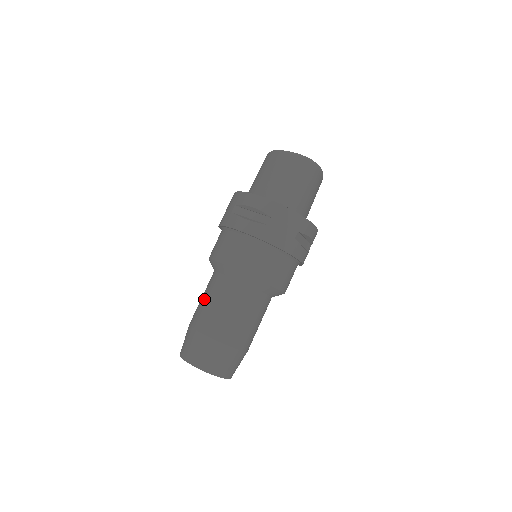
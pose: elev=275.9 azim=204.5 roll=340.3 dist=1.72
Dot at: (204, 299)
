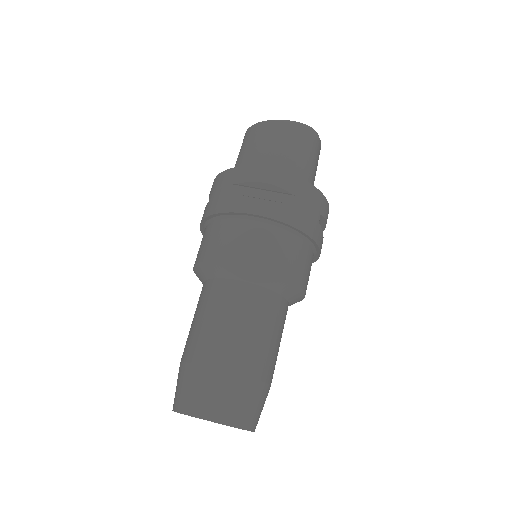
Dot at: (206, 319)
